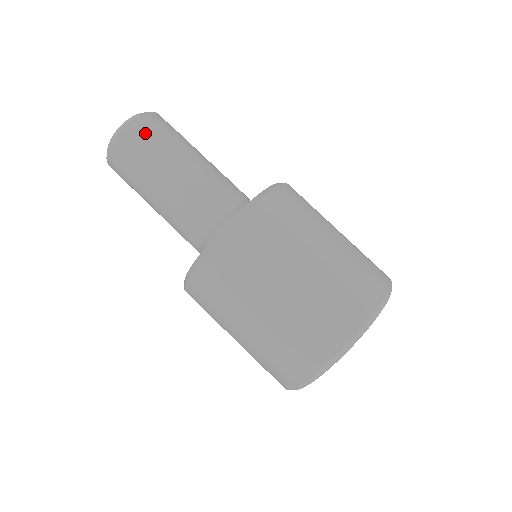
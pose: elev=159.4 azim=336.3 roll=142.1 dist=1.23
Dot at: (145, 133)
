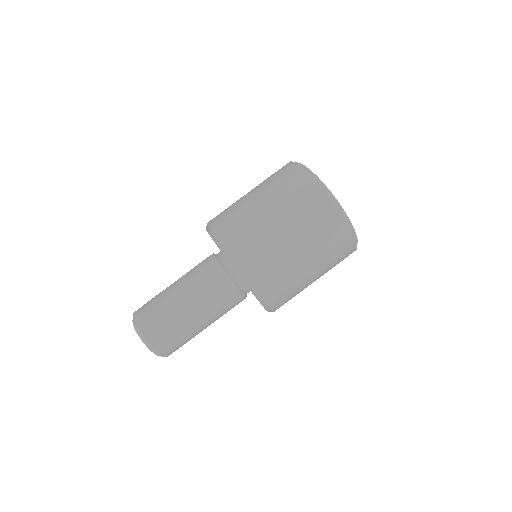
Dot at: (166, 340)
